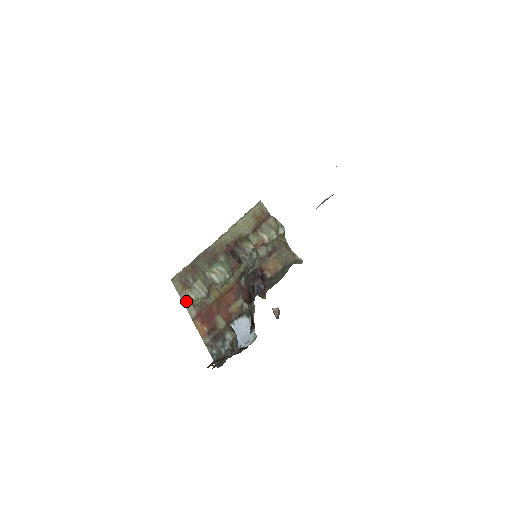
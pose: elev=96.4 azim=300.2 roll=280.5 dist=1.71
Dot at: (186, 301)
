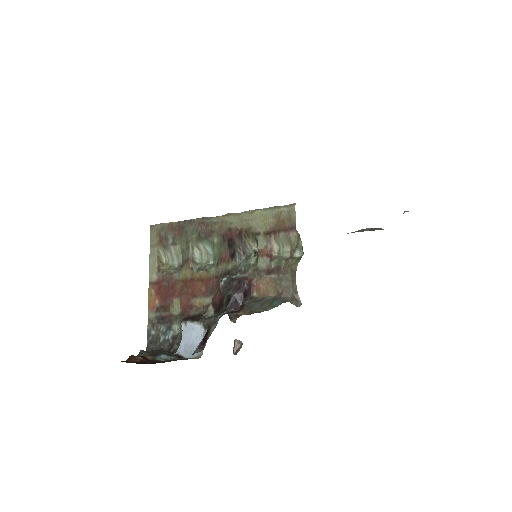
Dot at: (153, 259)
